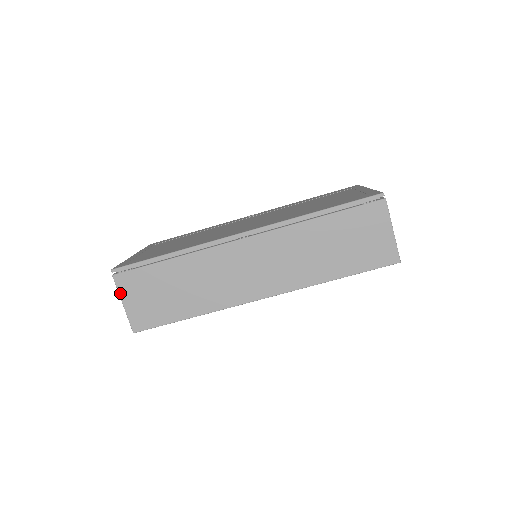
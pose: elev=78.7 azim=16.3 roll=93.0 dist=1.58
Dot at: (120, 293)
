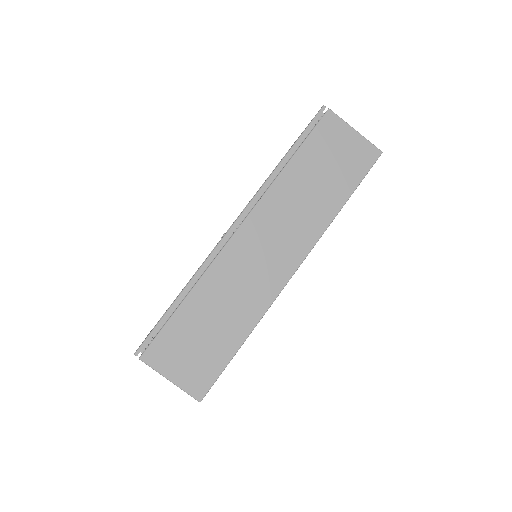
Dot at: (159, 371)
